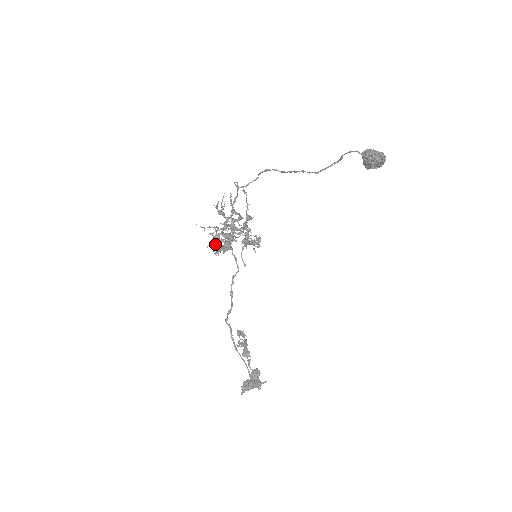
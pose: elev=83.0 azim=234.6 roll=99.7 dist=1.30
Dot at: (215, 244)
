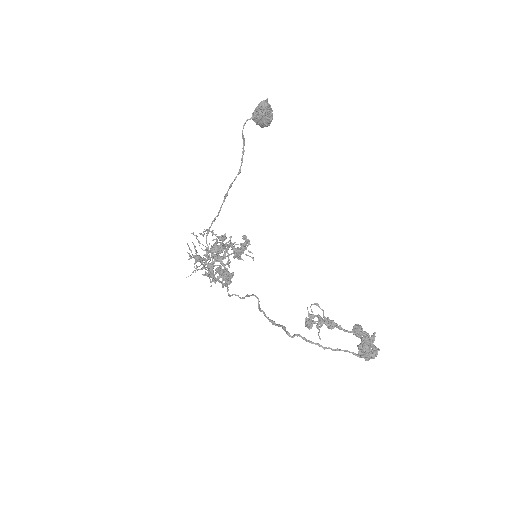
Dot at: (214, 274)
